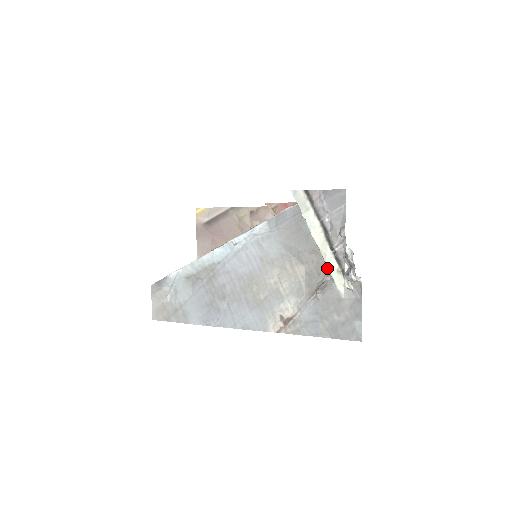
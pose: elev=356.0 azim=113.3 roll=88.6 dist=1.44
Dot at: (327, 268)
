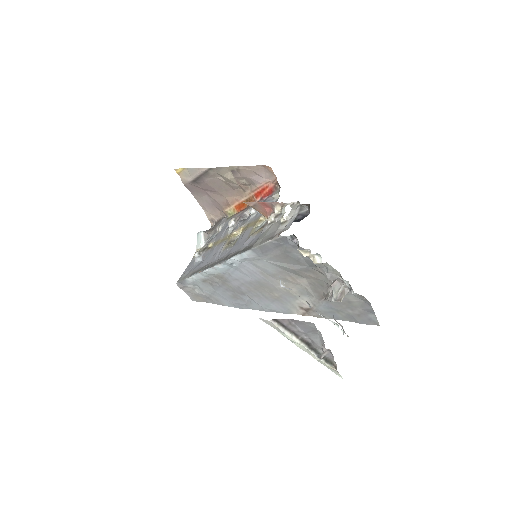
Dot at: (321, 363)
